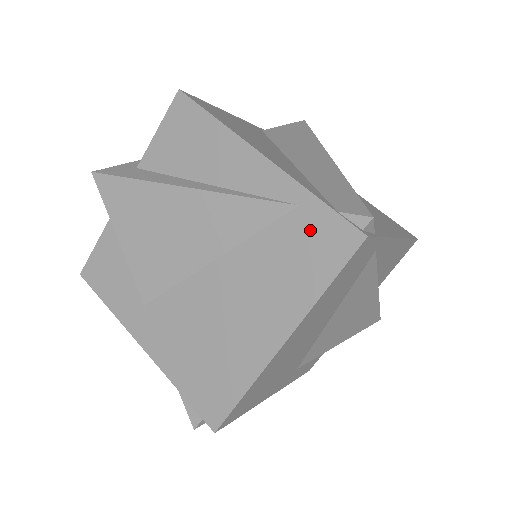
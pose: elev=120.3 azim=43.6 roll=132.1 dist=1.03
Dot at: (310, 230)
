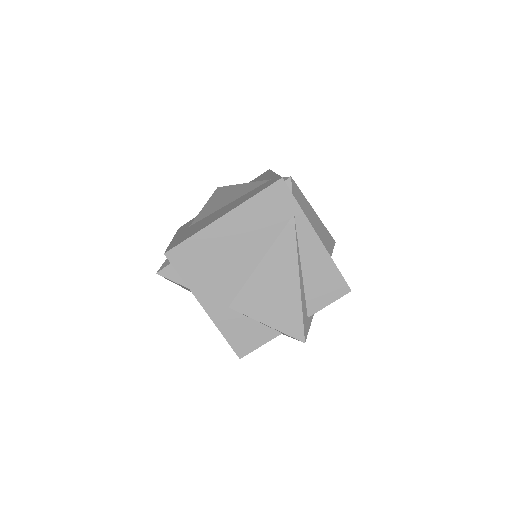
Dot at: (267, 183)
